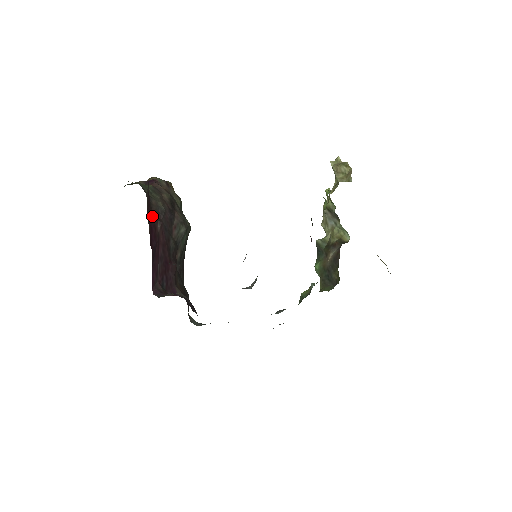
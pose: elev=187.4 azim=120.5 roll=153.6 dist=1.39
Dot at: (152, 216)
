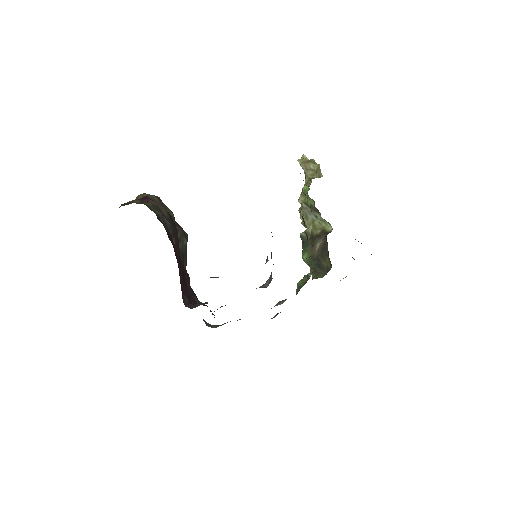
Dot at: (168, 234)
